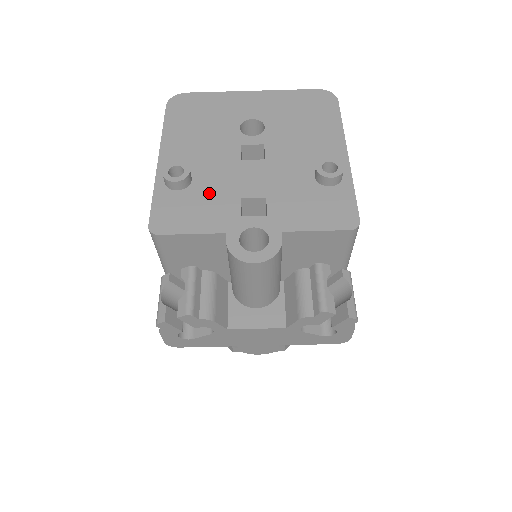
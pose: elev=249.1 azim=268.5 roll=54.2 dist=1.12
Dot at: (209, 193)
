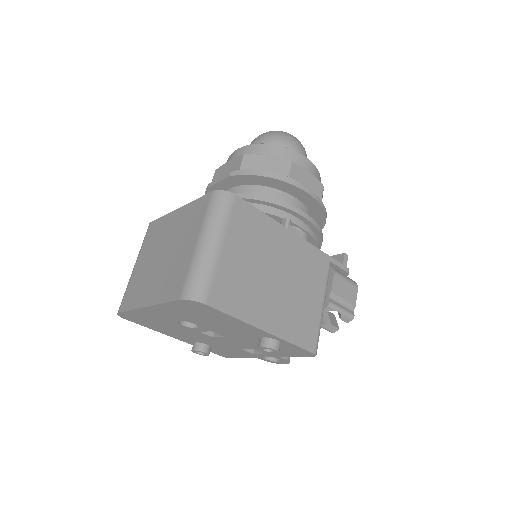
Dot at: (224, 348)
